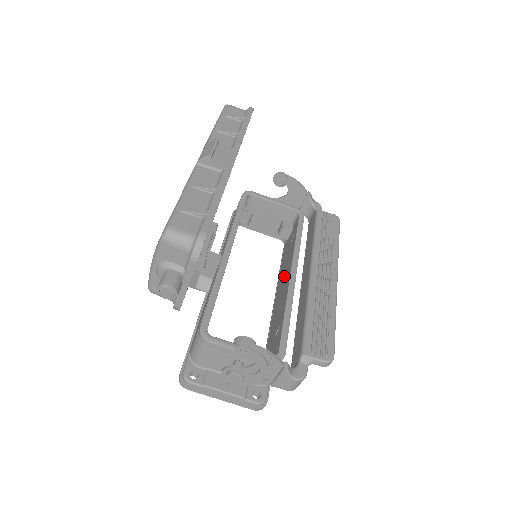
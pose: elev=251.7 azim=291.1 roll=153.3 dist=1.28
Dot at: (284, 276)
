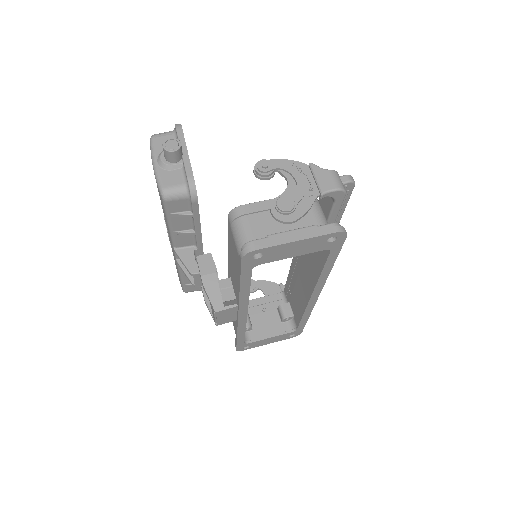
Dot at: (298, 279)
